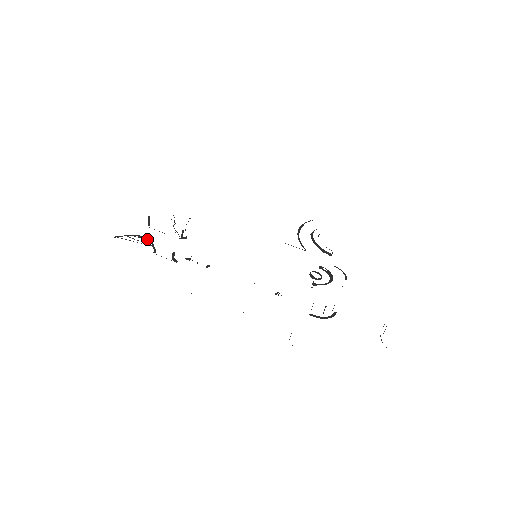
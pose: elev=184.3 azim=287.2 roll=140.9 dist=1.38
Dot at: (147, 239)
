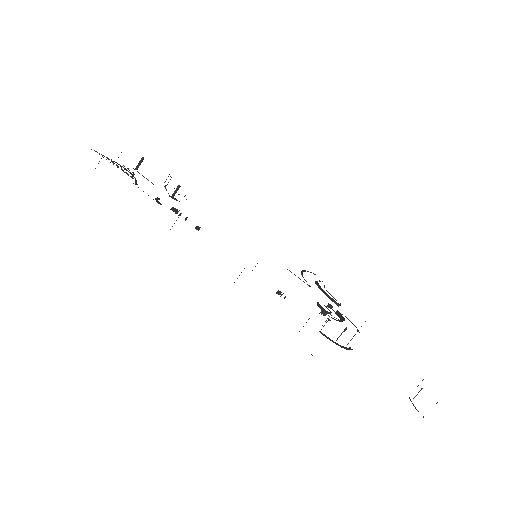
Dot at: (130, 173)
